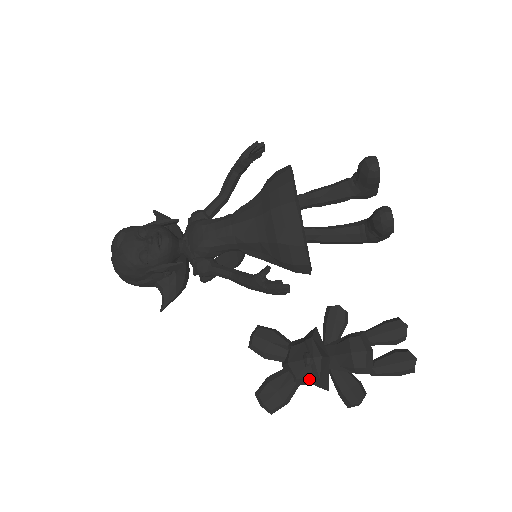
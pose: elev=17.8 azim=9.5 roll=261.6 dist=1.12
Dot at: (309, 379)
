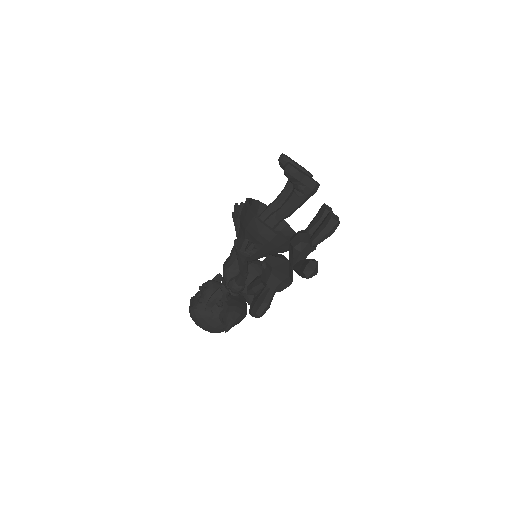
Dot at: (272, 276)
